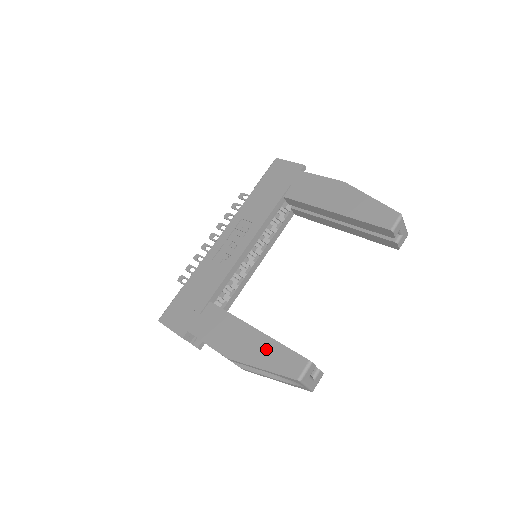
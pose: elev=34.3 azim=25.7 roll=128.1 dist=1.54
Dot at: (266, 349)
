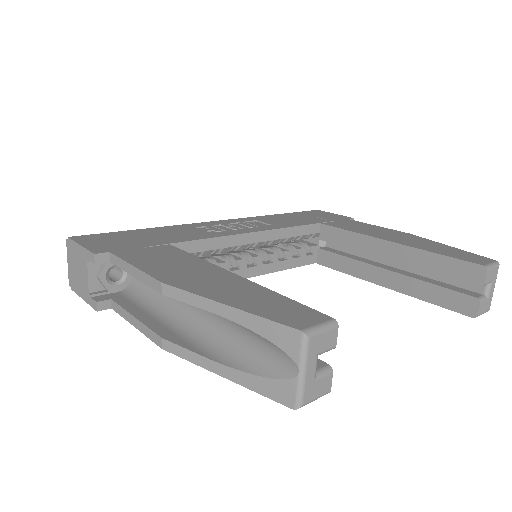
Dot at: (247, 291)
